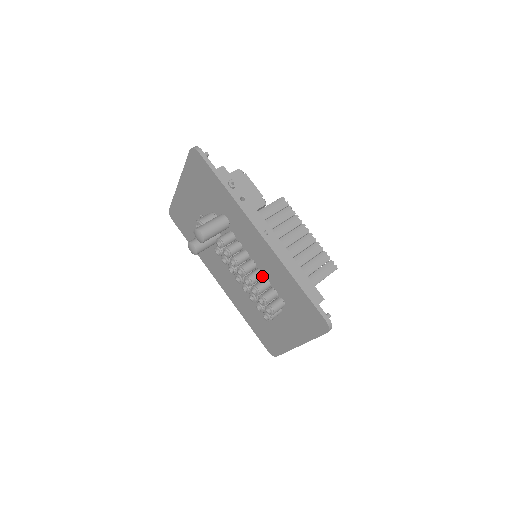
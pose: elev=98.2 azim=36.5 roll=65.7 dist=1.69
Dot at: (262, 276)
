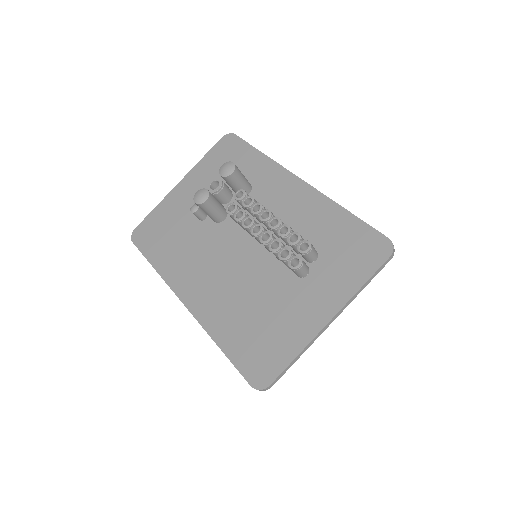
Dot at: occluded
